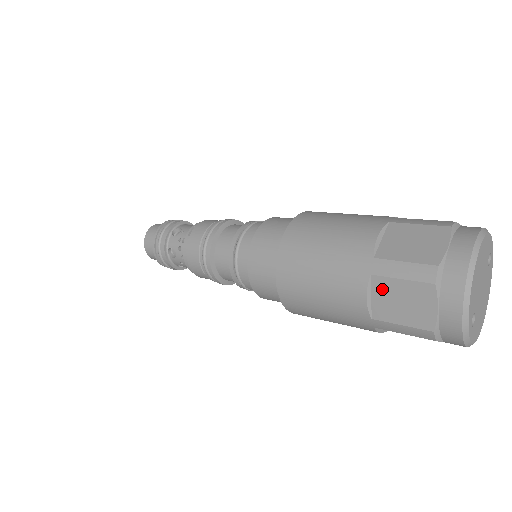
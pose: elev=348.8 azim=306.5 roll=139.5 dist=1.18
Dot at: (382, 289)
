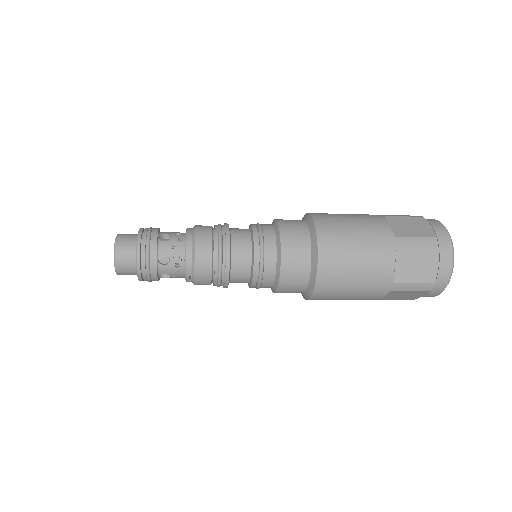
Dot at: (395, 221)
